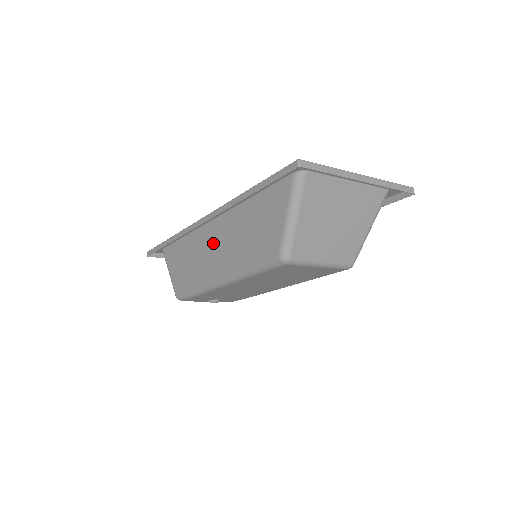
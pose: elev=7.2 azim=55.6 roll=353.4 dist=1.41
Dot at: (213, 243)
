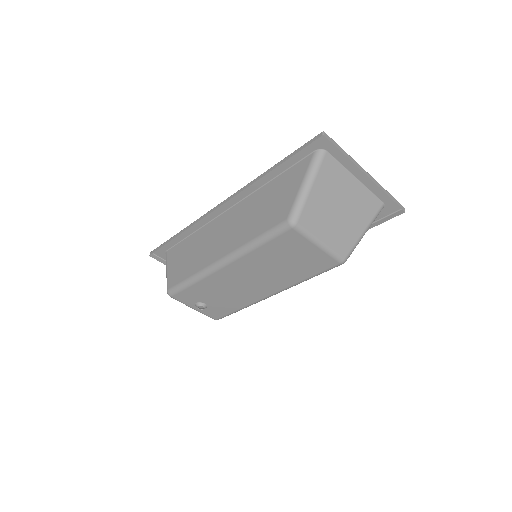
Dot at: (223, 228)
